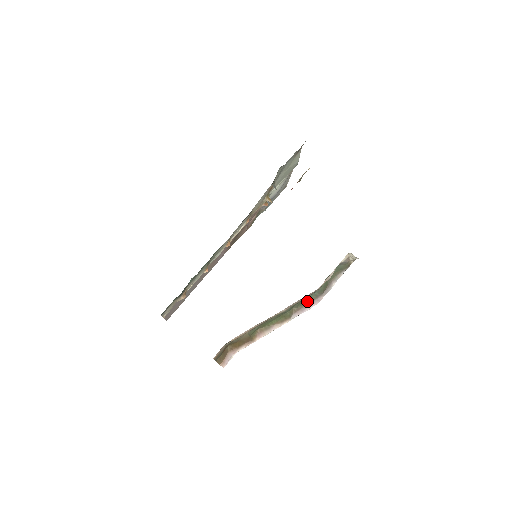
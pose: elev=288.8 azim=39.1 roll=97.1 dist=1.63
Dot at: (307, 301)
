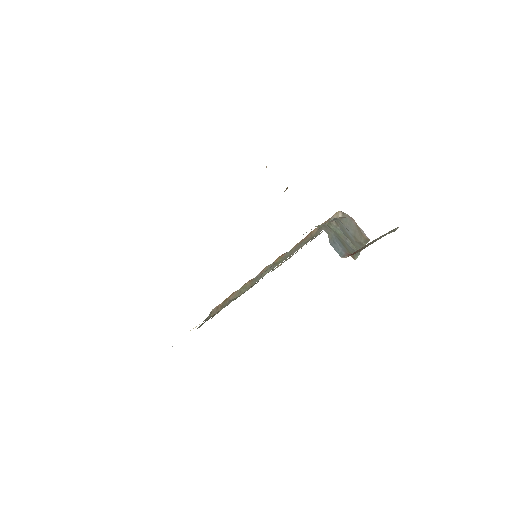
Dot at: occluded
